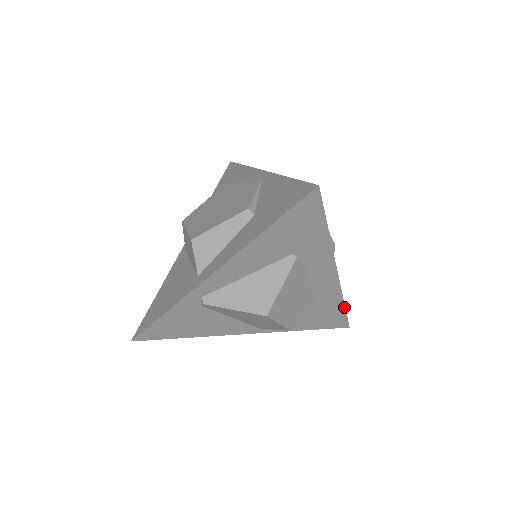
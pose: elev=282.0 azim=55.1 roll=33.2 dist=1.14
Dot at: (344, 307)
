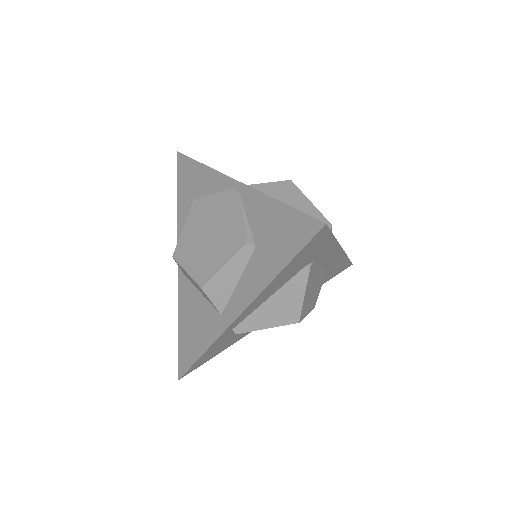
Dot at: (348, 259)
